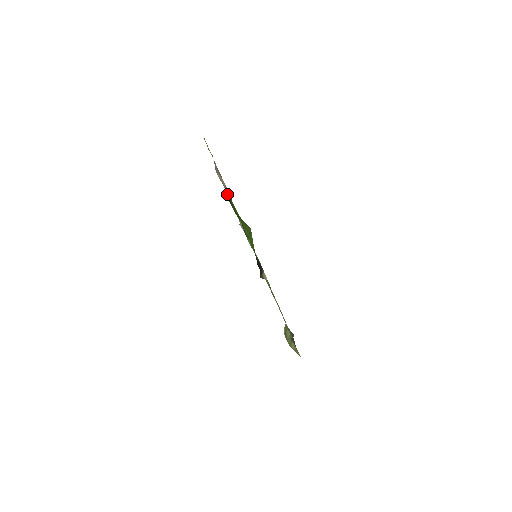
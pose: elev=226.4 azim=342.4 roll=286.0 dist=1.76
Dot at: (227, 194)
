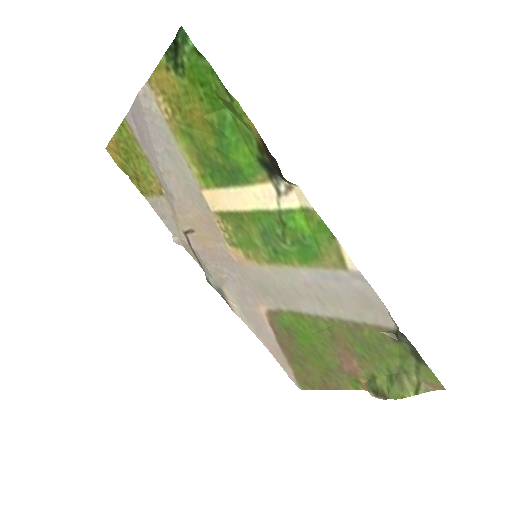
Dot at: (169, 188)
